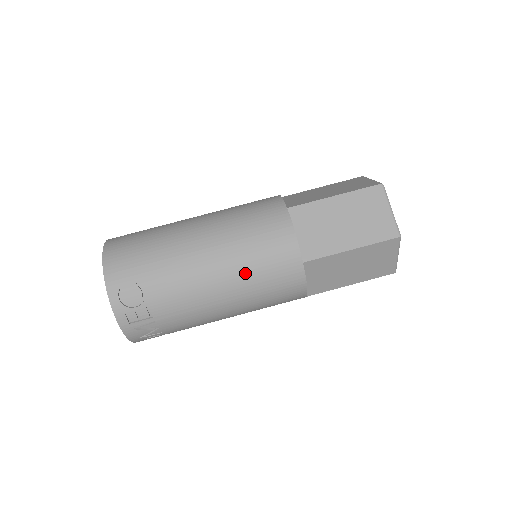
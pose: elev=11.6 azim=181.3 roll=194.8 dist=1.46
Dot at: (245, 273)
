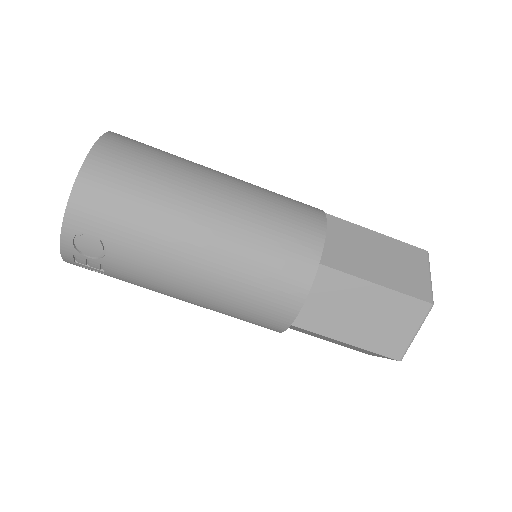
Dot at: (226, 299)
